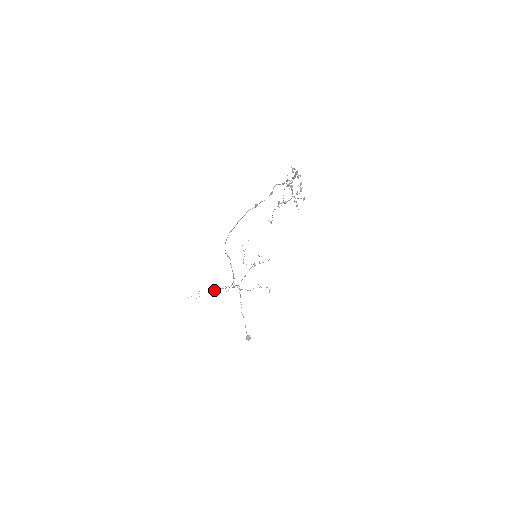
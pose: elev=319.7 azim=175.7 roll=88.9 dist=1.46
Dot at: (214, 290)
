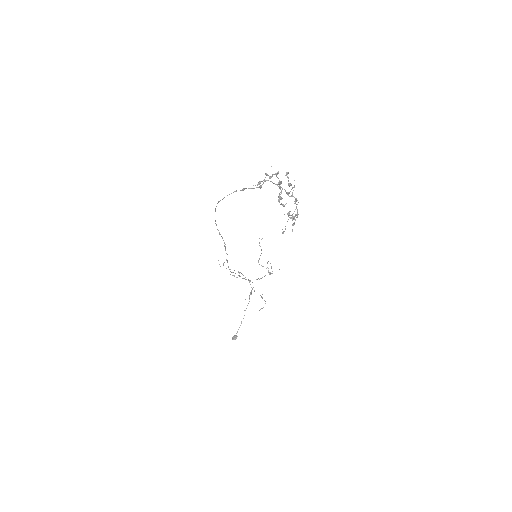
Dot at: occluded
